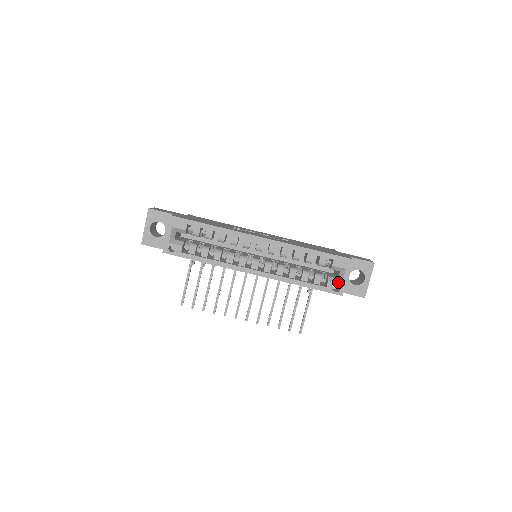
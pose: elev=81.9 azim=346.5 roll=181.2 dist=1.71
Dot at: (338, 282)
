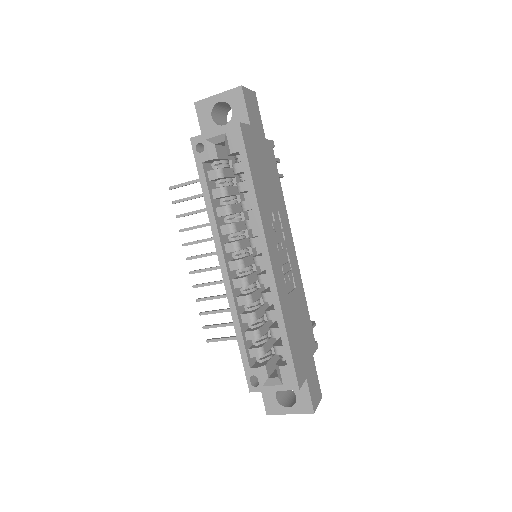
Dot at: (263, 380)
